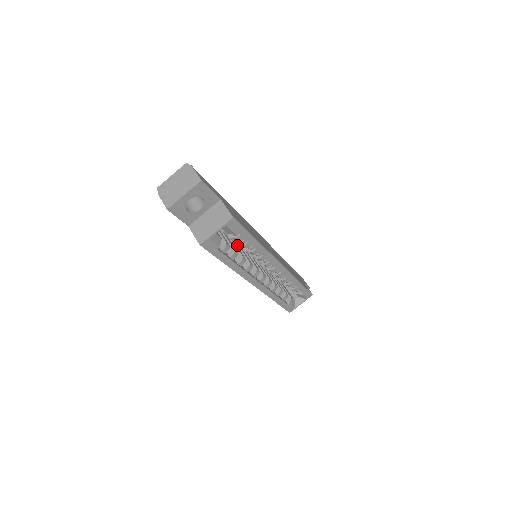
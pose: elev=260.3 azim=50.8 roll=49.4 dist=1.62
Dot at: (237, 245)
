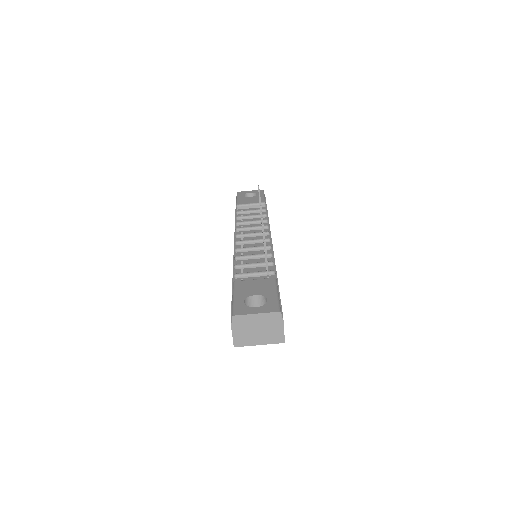
Dot at: occluded
